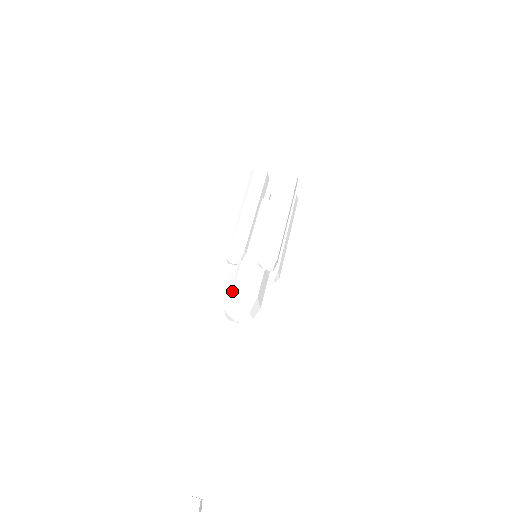
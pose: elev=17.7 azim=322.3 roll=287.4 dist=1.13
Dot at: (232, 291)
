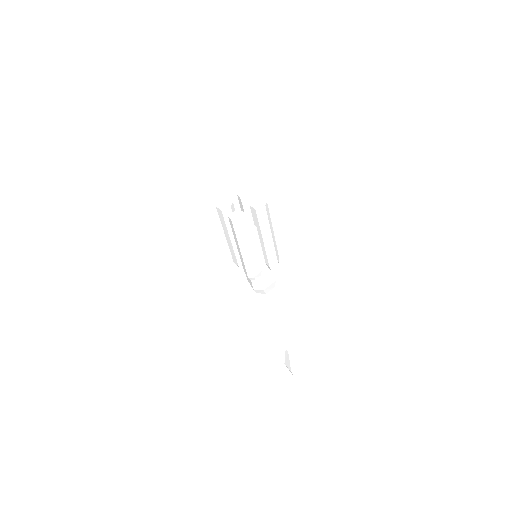
Dot at: (263, 290)
